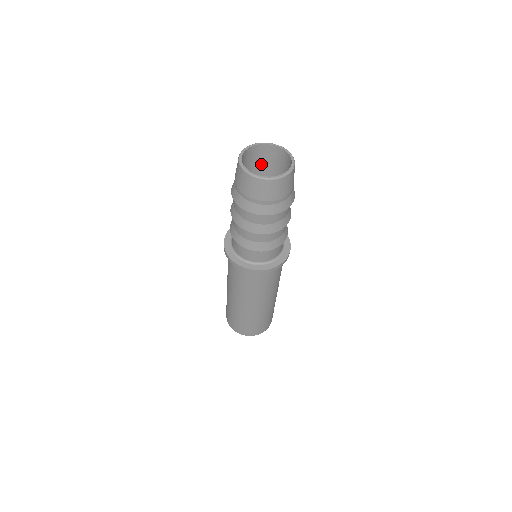
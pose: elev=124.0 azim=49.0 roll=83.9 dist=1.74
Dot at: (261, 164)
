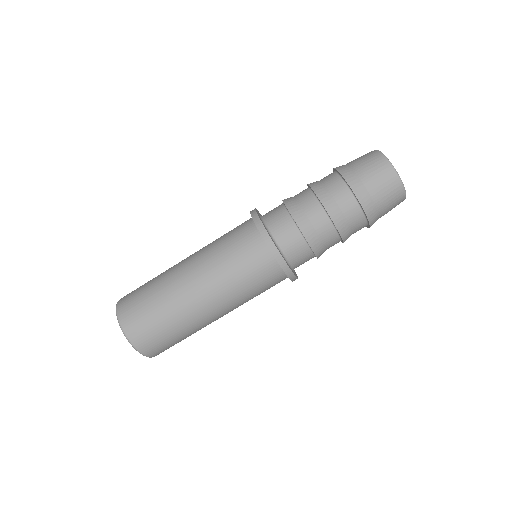
Dot at: occluded
